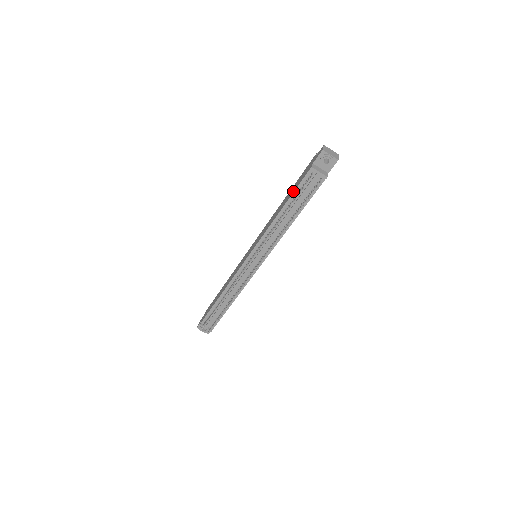
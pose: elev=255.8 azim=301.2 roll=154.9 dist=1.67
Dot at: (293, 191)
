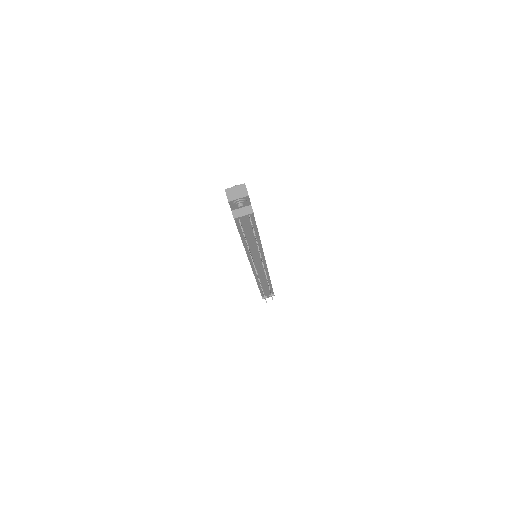
Dot at: occluded
